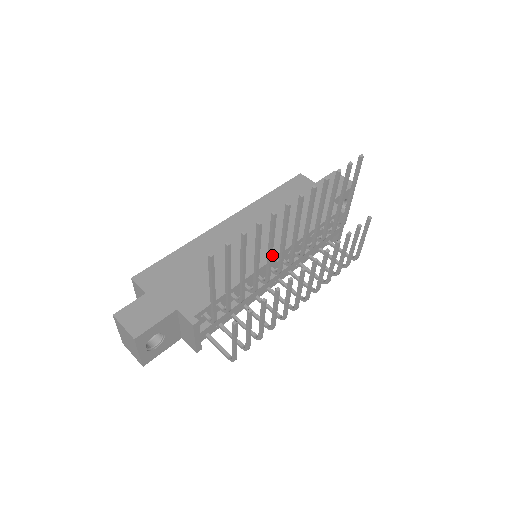
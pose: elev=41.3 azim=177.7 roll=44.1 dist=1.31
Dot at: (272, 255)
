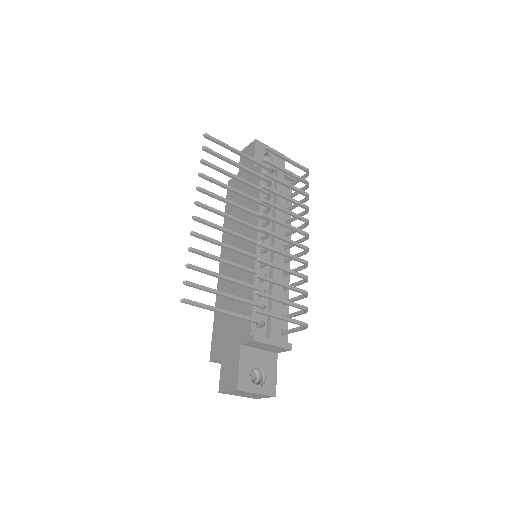
Dot at: (237, 248)
